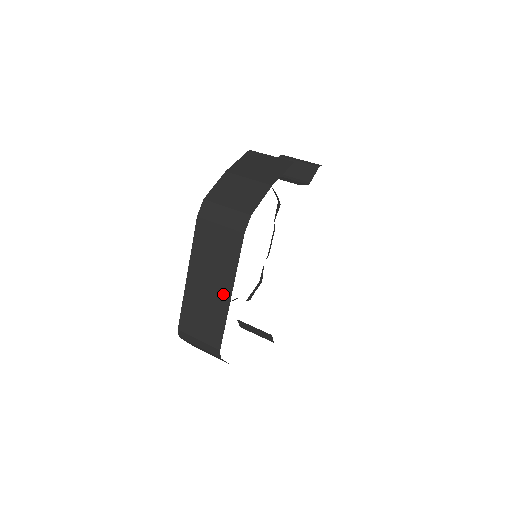
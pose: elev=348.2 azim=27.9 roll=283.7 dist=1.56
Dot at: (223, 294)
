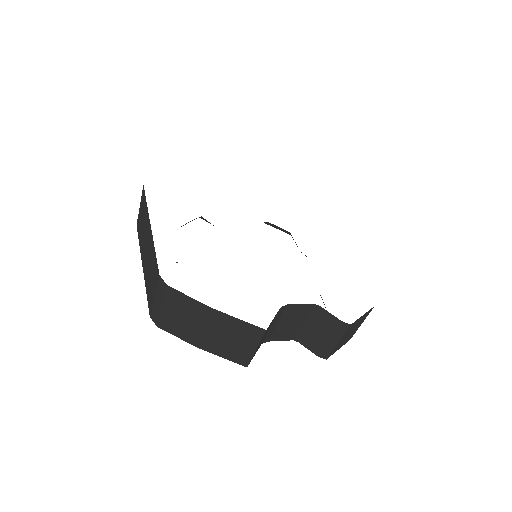
Dot at: (149, 235)
